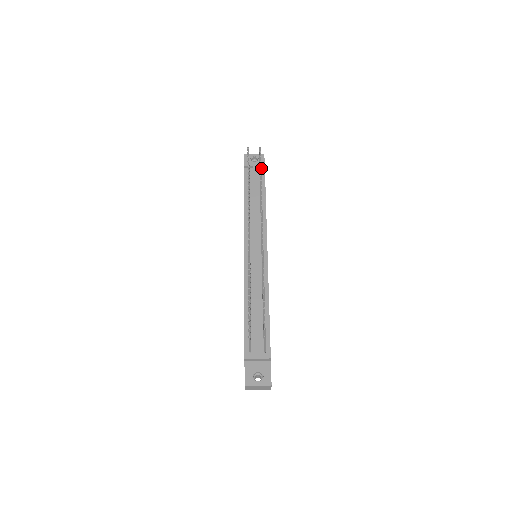
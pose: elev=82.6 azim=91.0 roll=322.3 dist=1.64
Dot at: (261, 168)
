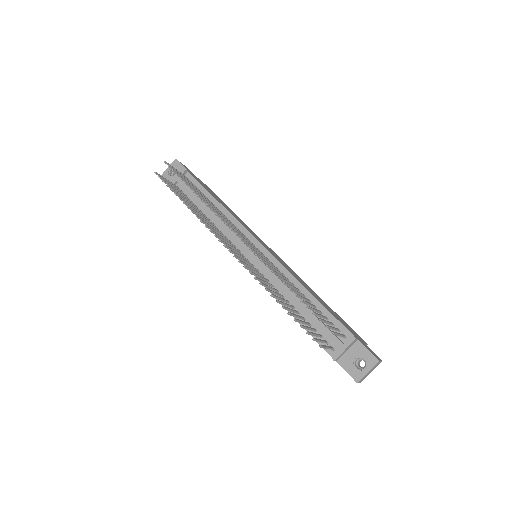
Dot at: (185, 175)
